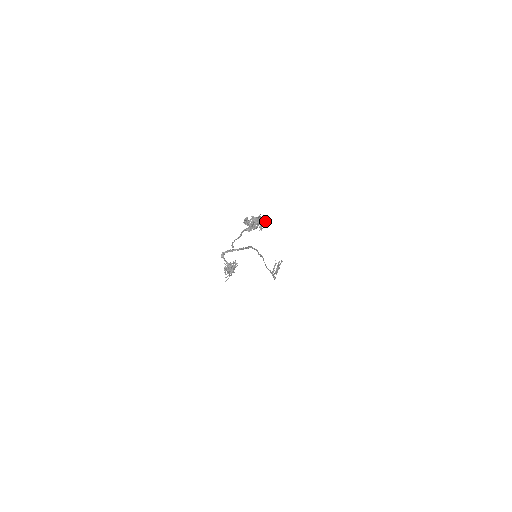
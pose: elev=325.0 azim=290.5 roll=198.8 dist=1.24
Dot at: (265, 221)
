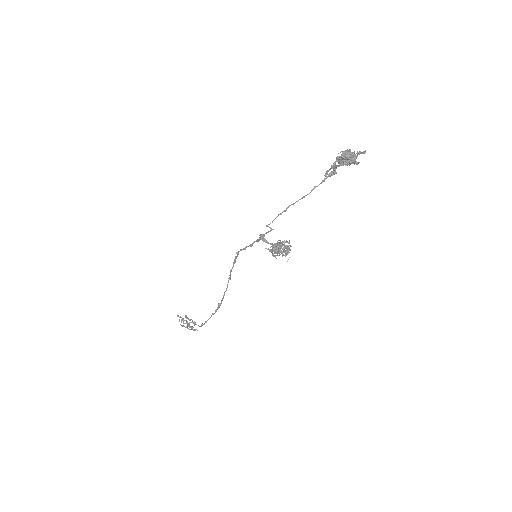
Dot at: occluded
